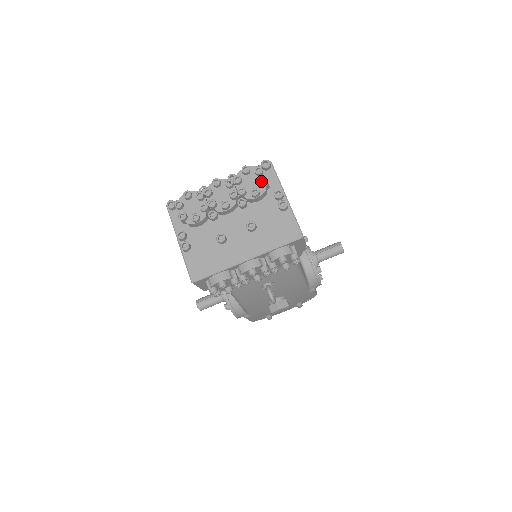
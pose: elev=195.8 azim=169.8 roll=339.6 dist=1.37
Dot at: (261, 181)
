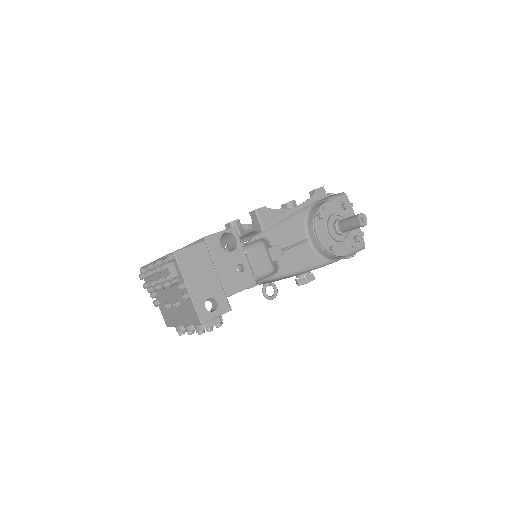
Dot at: (166, 277)
